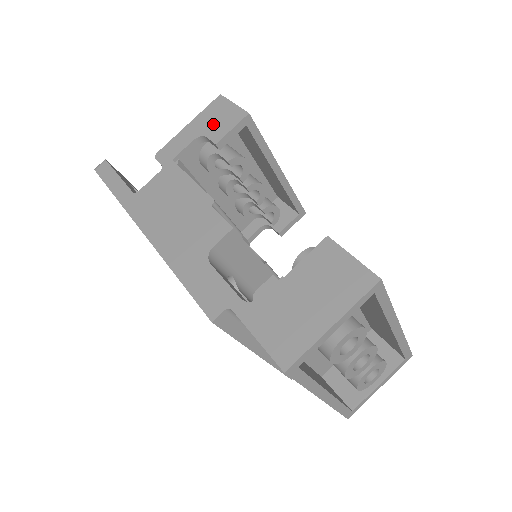
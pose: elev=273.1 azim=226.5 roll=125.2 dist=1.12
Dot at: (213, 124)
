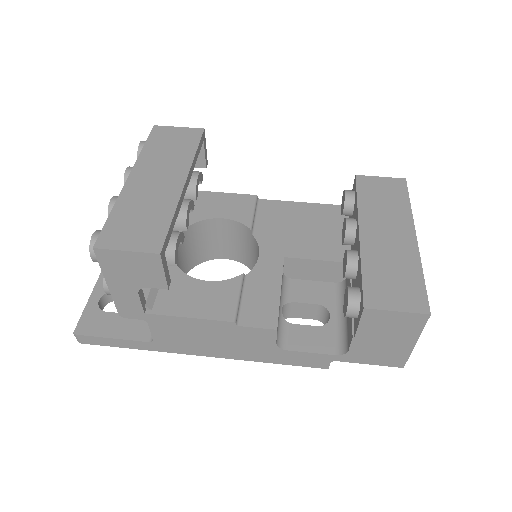
Dot at: (136, 276)
